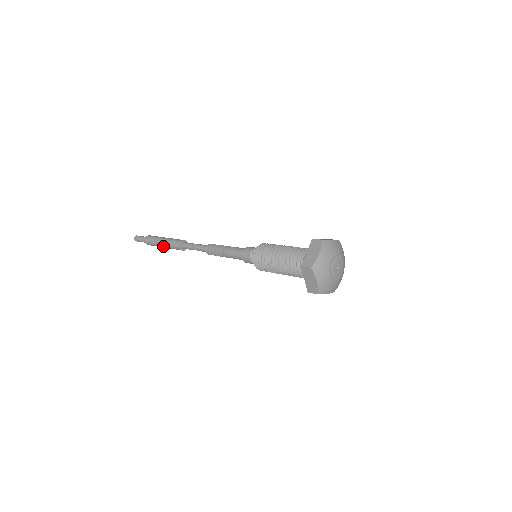
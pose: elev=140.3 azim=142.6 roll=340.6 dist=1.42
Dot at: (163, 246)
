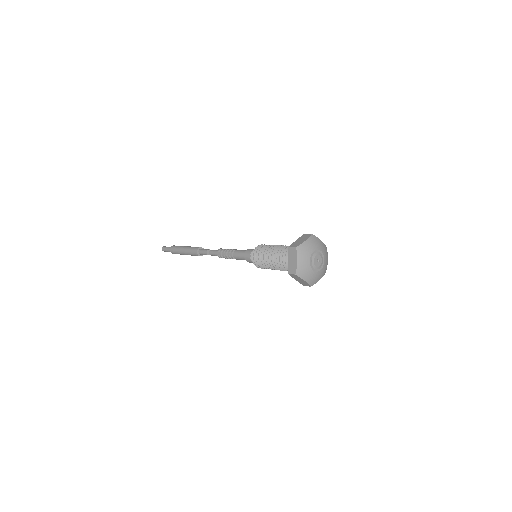
Dot at: (183, 252)
